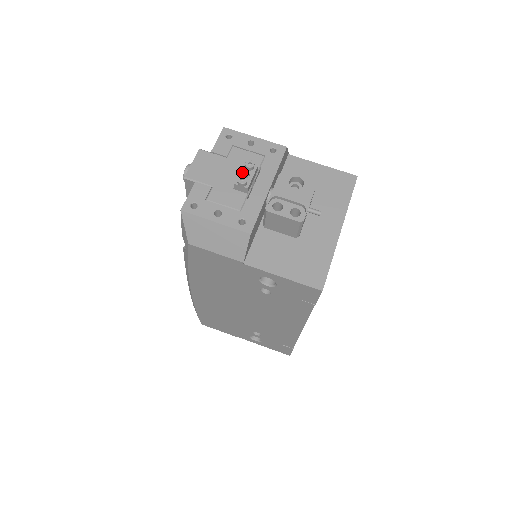
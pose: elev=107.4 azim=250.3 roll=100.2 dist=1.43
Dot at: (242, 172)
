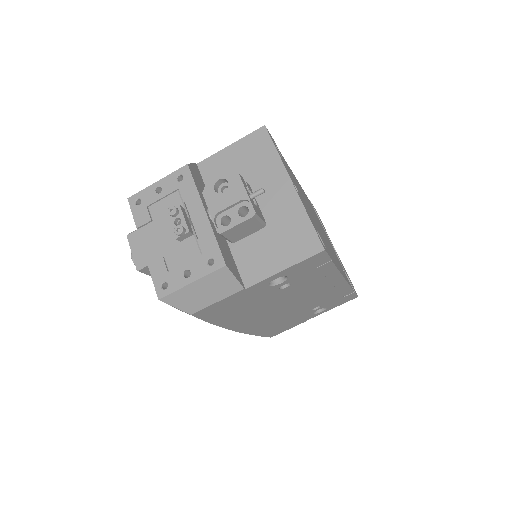
Dot at: (173, 223)
